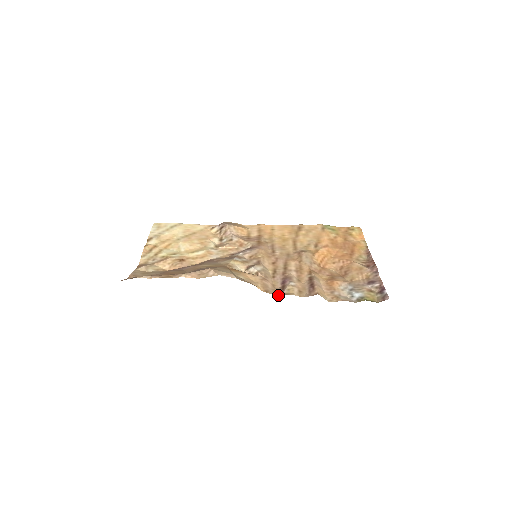
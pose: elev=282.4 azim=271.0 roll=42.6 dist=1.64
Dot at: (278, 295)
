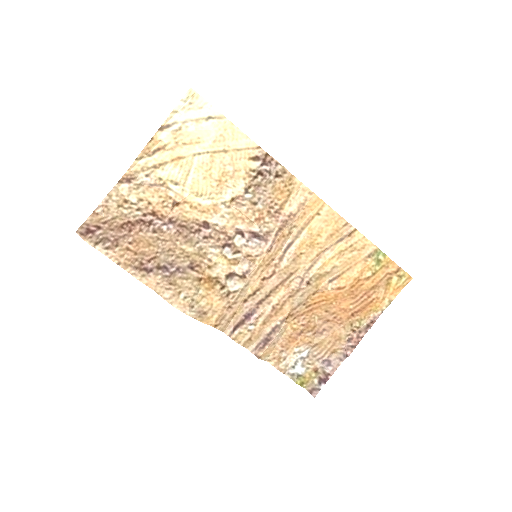
Dot at: (226, 333)
